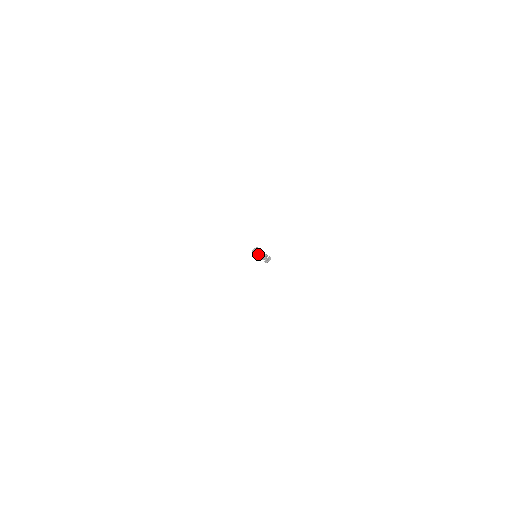
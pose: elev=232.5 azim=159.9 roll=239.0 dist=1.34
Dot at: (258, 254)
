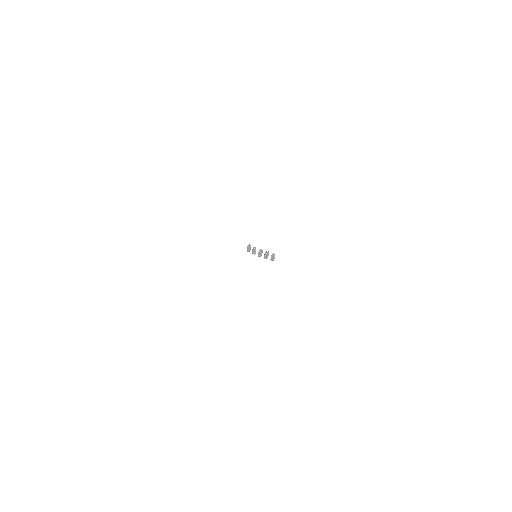
Dot at: (260, 255)
